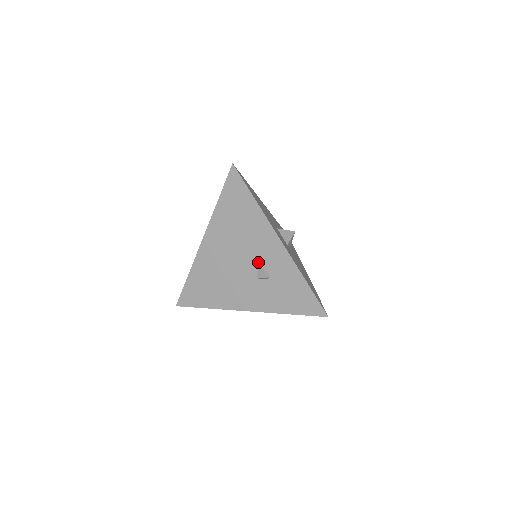
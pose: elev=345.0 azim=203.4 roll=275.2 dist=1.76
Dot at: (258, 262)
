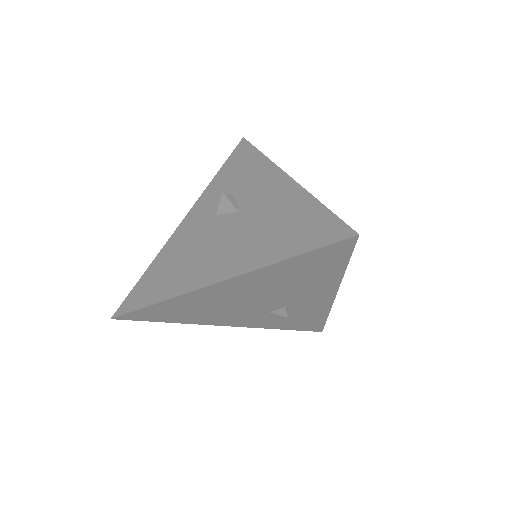
Dot at: (286, 305)
